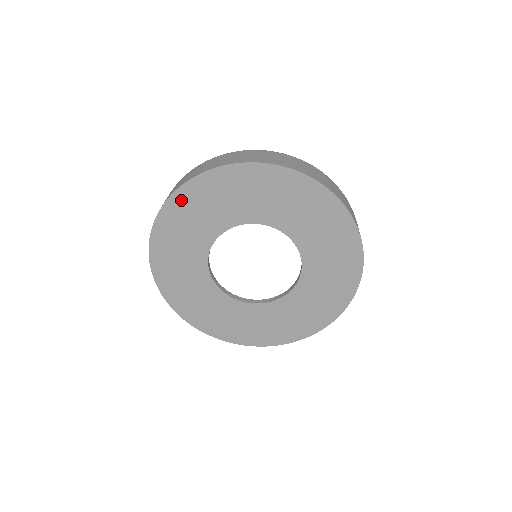
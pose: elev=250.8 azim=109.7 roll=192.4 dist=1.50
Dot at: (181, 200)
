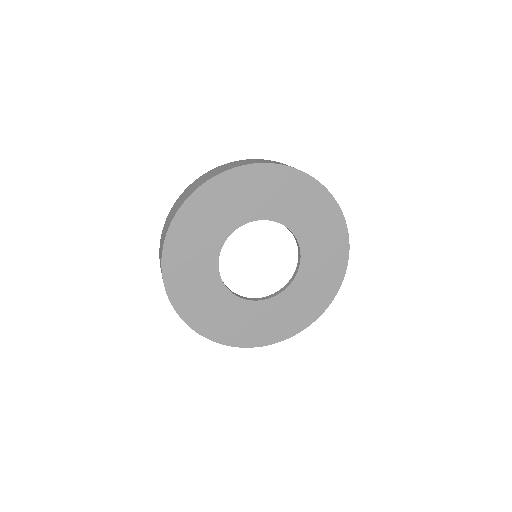
Dot at: (205, 194)
